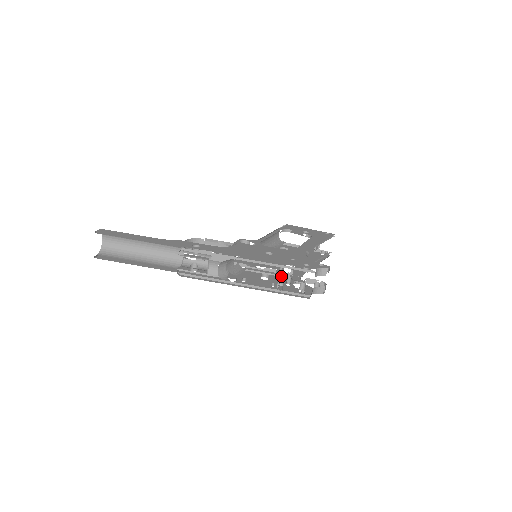
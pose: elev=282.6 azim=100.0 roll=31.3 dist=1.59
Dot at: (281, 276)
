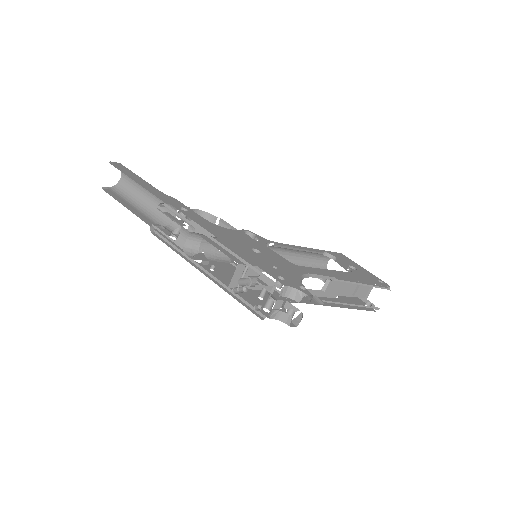
Dot at: (245, 277)
